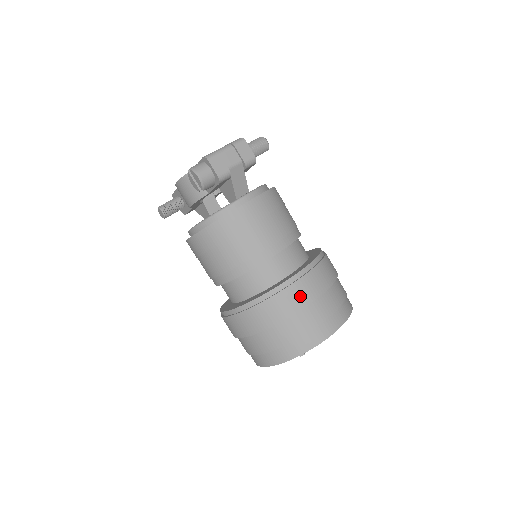
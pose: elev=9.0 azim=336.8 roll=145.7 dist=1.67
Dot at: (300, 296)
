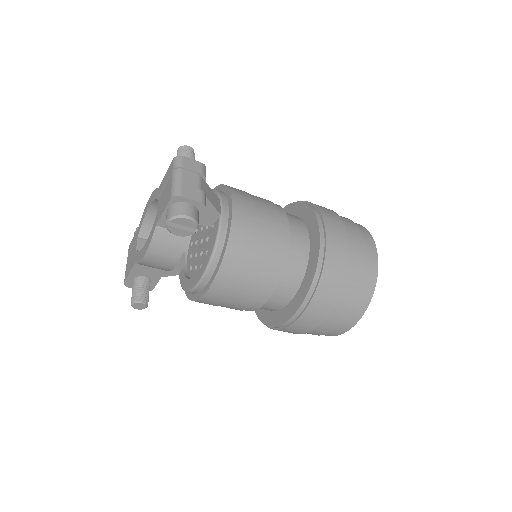
Dot at: (338, 240)
